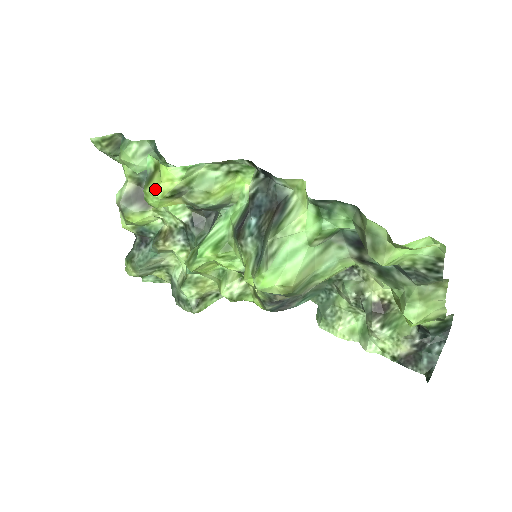
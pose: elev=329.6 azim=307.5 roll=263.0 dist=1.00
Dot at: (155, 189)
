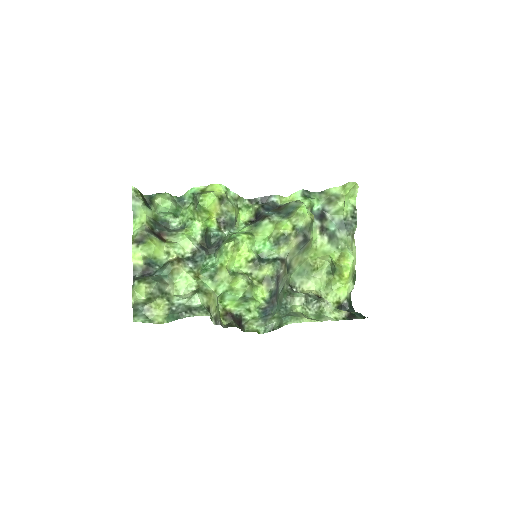
Dot at: (213, 192)
